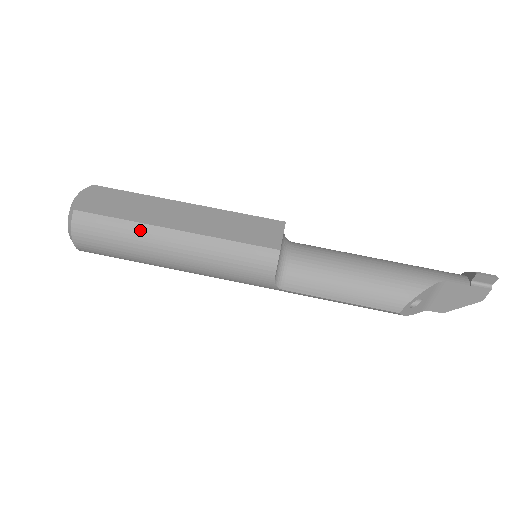
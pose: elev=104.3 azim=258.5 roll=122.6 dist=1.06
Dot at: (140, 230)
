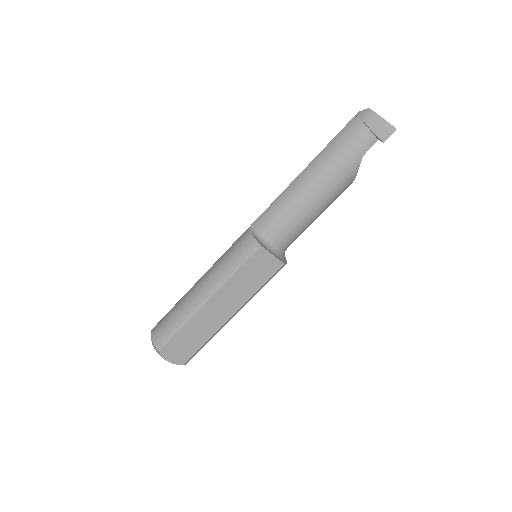
Dot at: occluded
